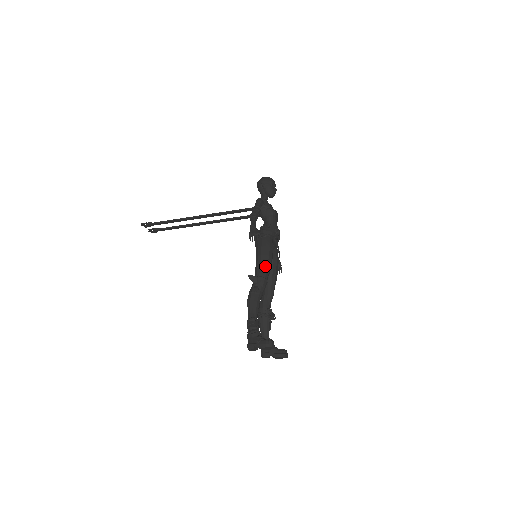
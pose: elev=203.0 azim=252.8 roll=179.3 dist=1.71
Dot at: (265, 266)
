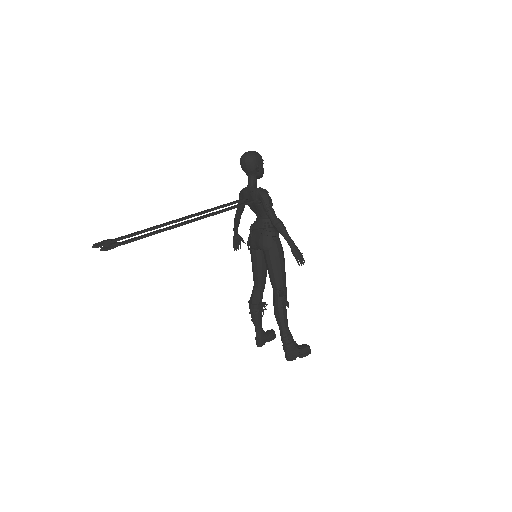
Dot at: (285, 274)
